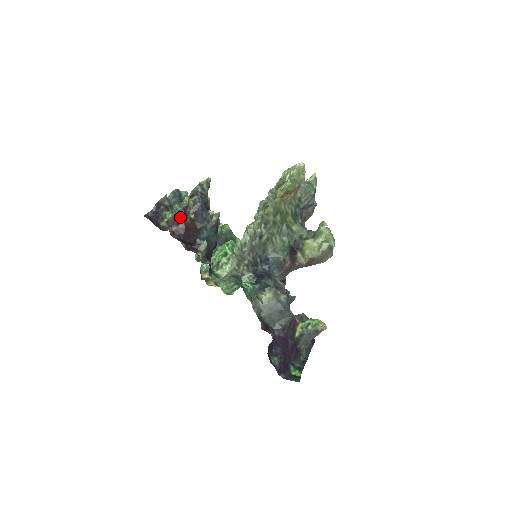
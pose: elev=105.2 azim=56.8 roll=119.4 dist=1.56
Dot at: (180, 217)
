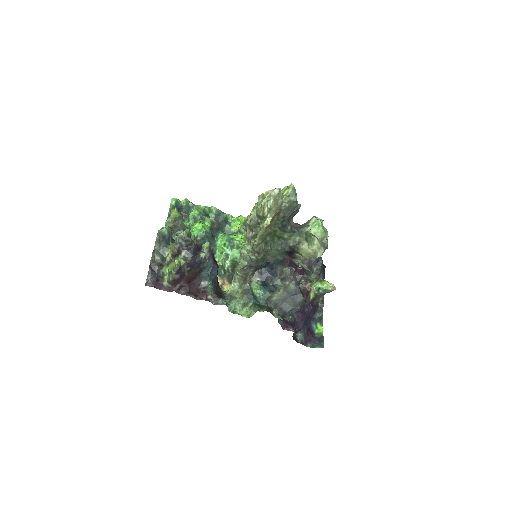
Dot at: (179, 278)
